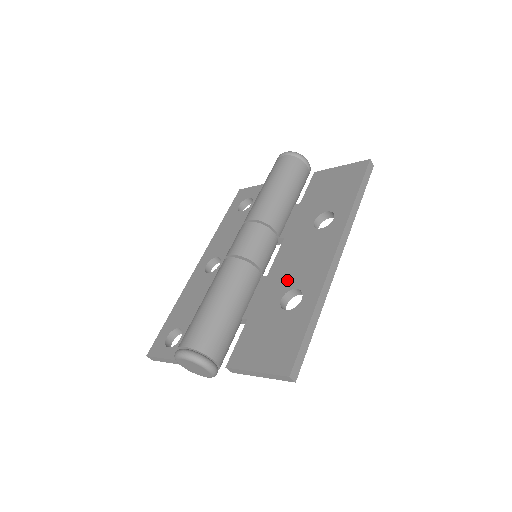
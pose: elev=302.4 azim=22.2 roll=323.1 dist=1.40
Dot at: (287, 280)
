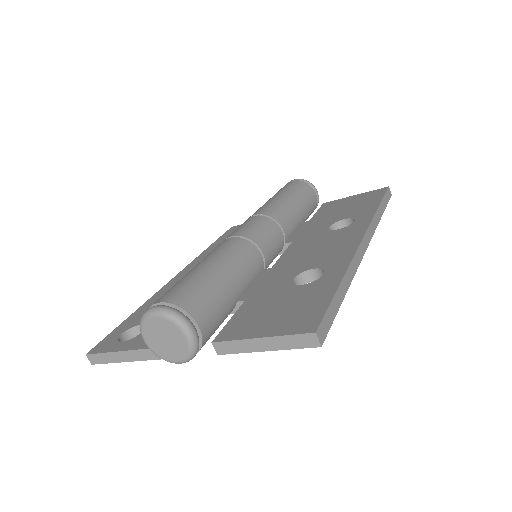
Dot at: (300, 265)
